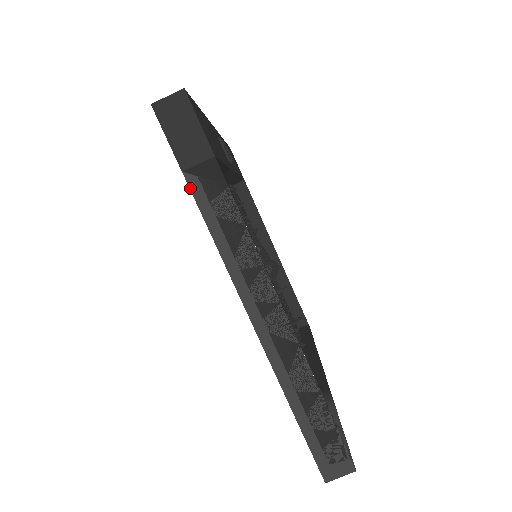
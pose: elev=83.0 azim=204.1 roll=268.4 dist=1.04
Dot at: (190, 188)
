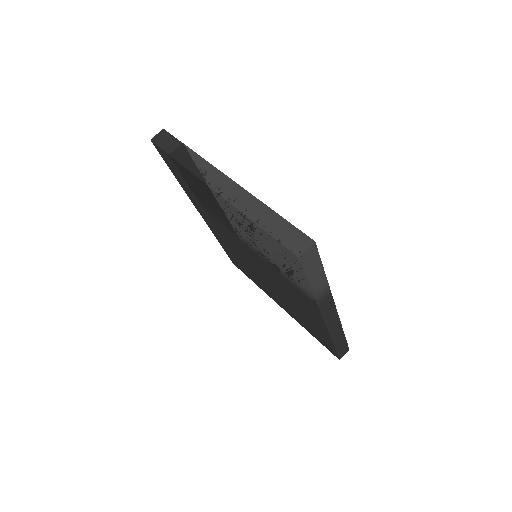
Dot at: (174, 159)
